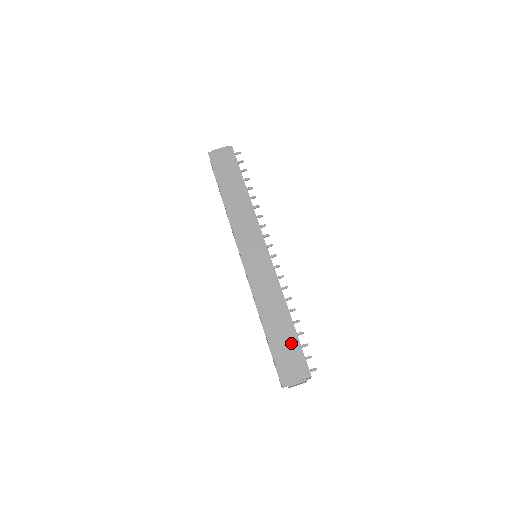
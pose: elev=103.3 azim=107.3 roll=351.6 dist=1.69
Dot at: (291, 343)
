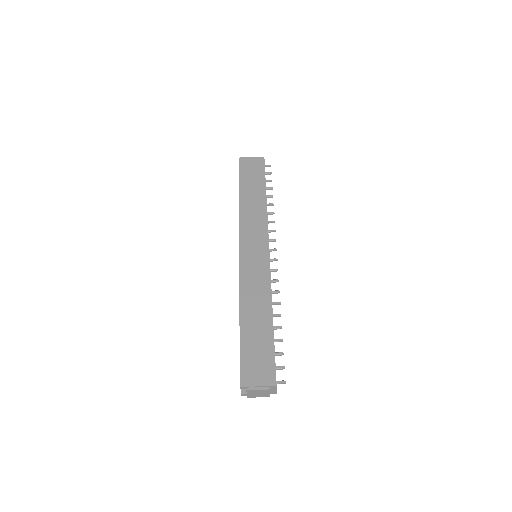
Dot at: (264, 344)
